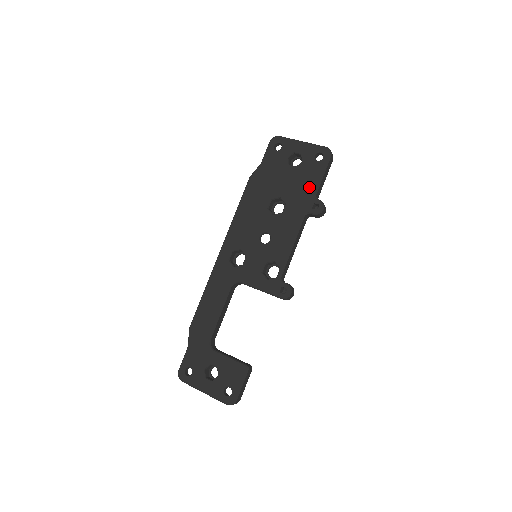
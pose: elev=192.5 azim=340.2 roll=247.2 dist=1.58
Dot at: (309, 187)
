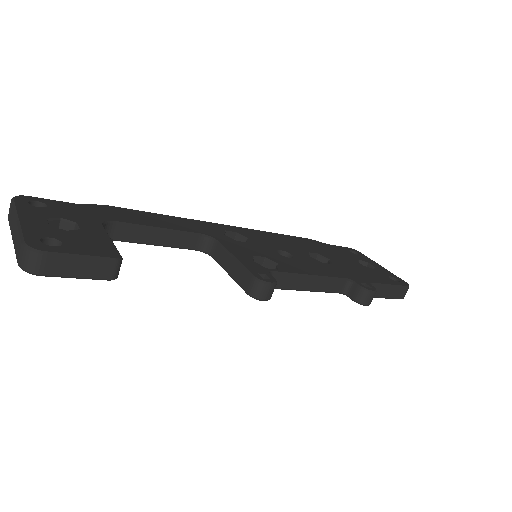
Dot at: (369, 277)
